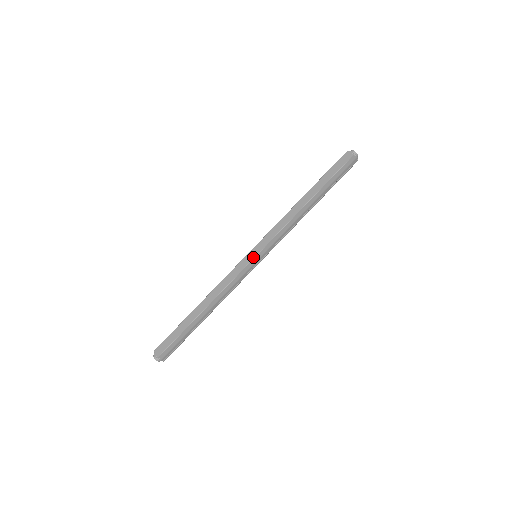
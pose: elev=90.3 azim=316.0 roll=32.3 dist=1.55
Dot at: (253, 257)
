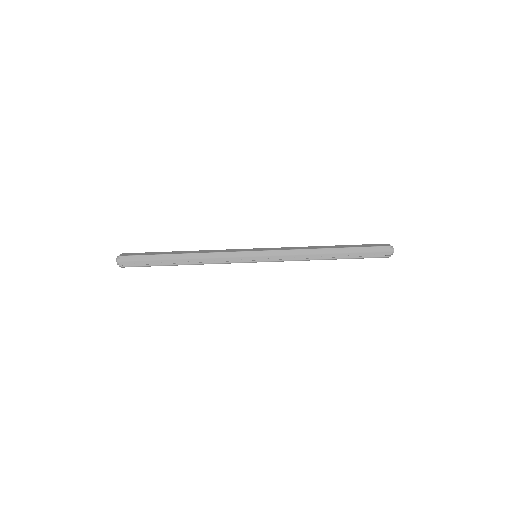
Dot at: (253, 250)
